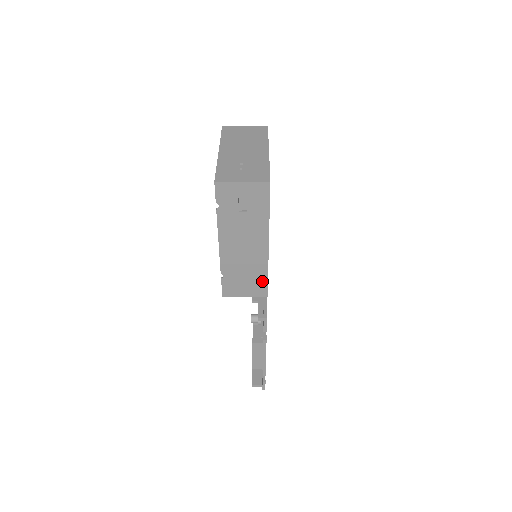
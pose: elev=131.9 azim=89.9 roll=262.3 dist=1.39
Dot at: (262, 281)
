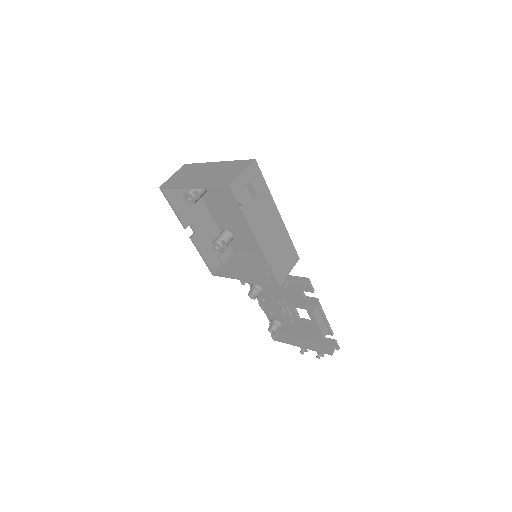
Dot at: (291, 248)
